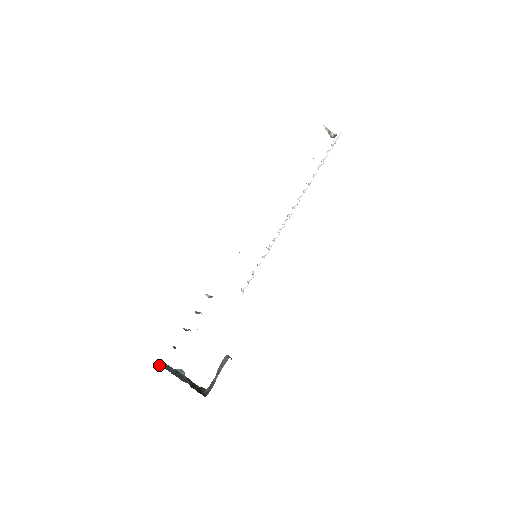
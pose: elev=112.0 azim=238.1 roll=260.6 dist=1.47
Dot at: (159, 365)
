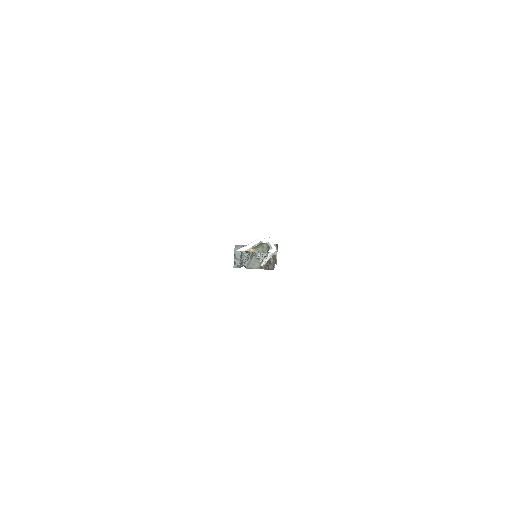
Dot at: occluded
